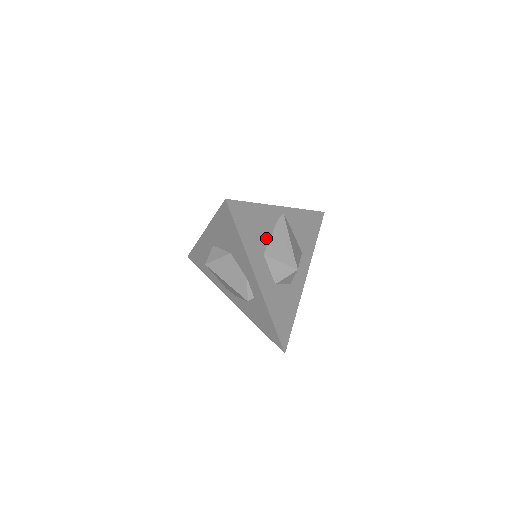
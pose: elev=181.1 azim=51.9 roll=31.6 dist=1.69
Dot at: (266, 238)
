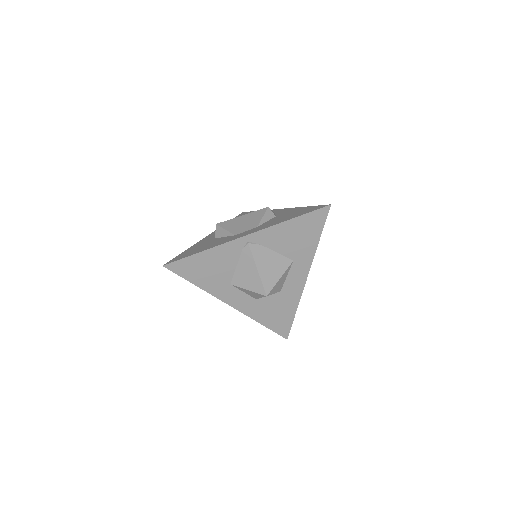
Dot at: (230, 271)
